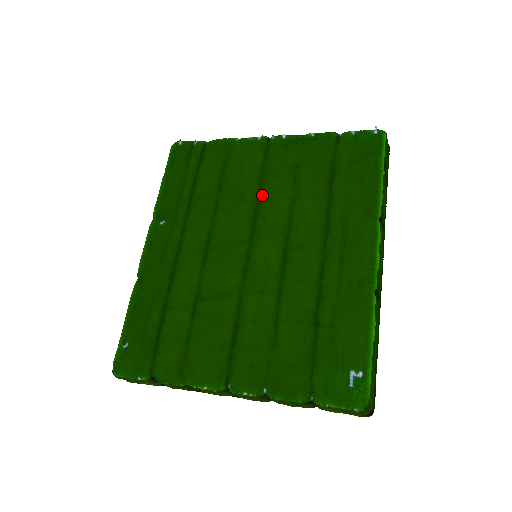
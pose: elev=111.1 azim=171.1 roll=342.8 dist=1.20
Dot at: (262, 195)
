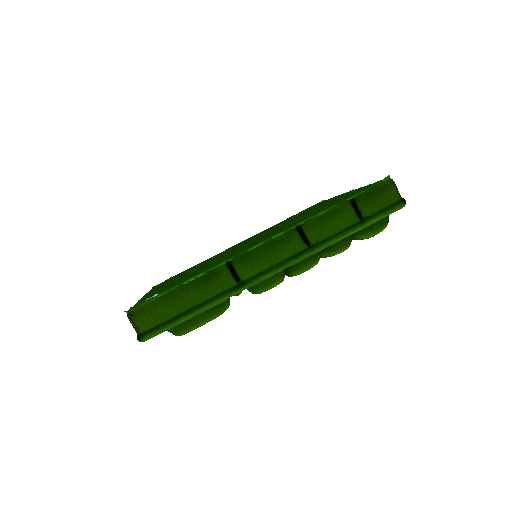
Dot at: occluded
